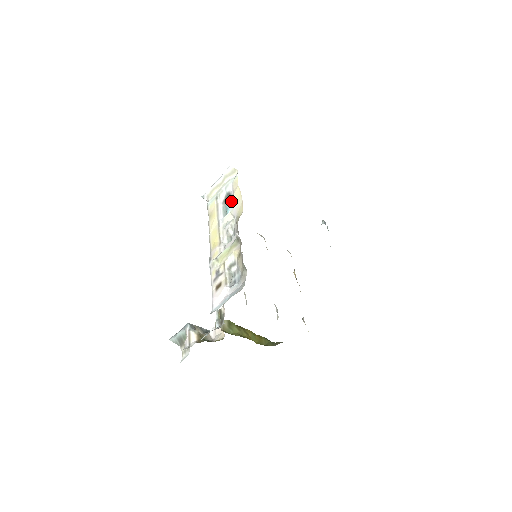
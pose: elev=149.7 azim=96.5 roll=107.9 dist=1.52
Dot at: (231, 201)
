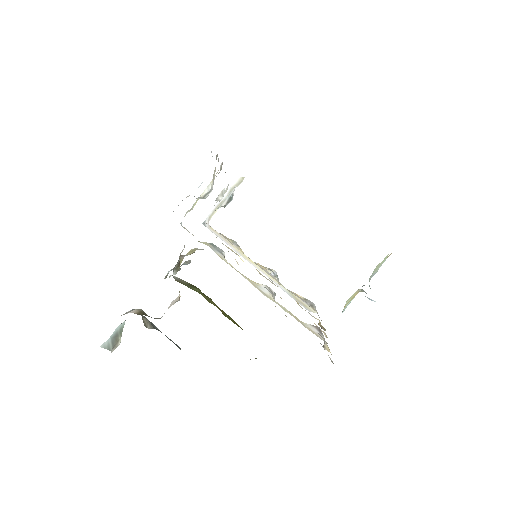
Dot at: (232, 198)
